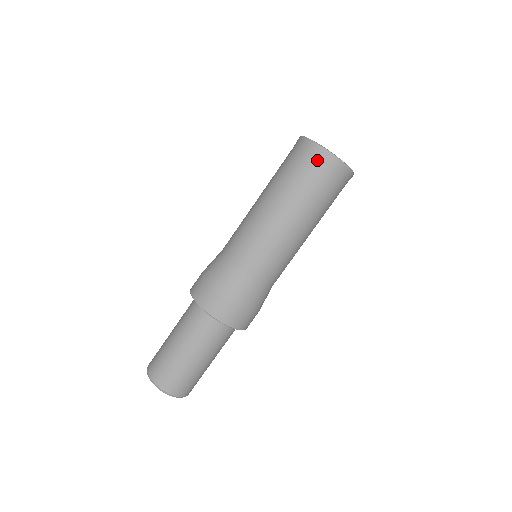
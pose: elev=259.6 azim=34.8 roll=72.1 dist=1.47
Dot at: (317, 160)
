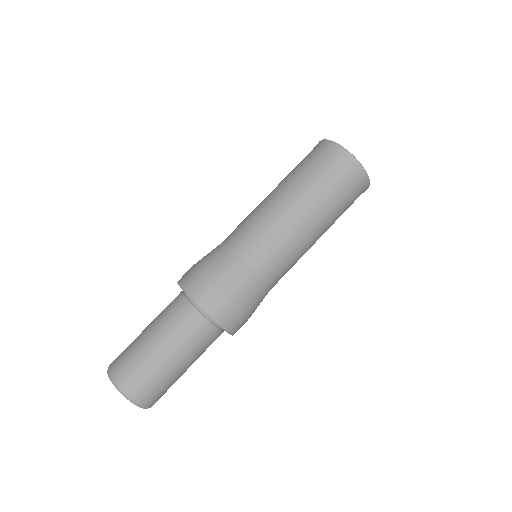
Dot at: (314, 149)
